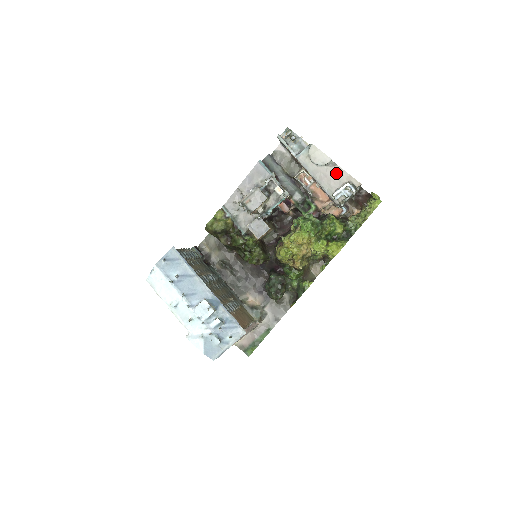
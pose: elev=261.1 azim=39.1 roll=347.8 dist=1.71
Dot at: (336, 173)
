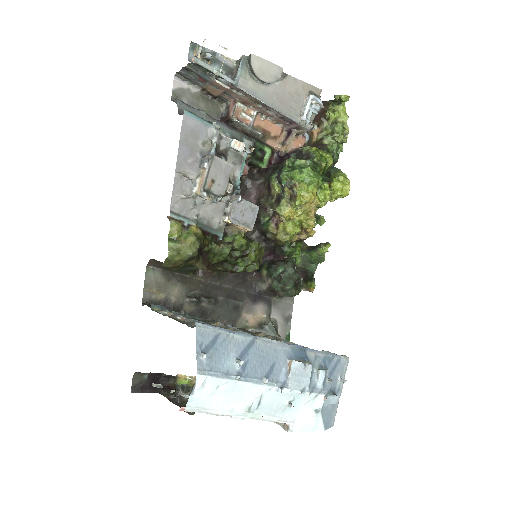
Dot at: (291, 87)
